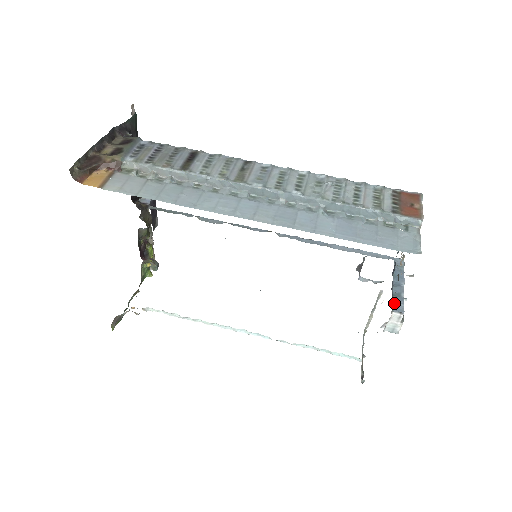
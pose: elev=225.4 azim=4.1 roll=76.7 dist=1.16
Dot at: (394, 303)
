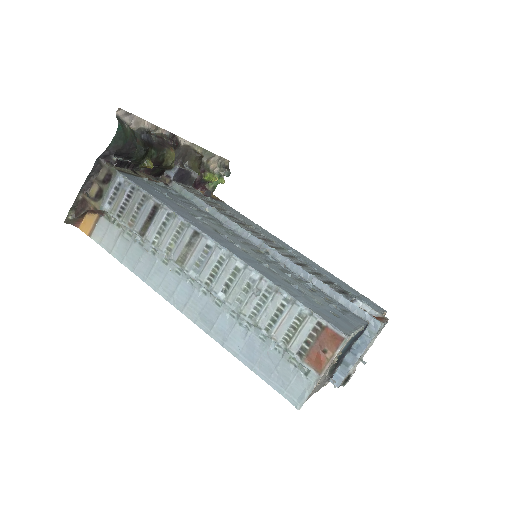
Dot at: (336, 373)
